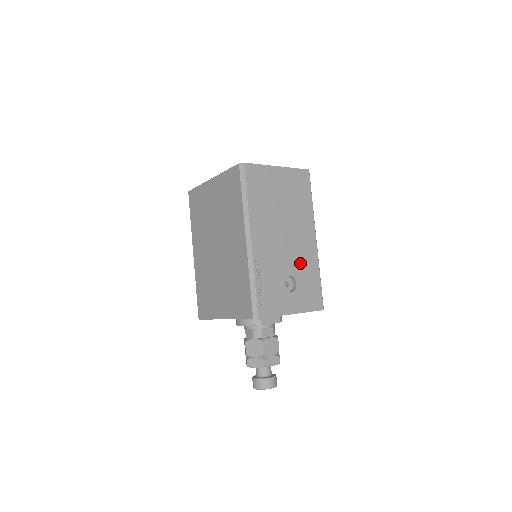
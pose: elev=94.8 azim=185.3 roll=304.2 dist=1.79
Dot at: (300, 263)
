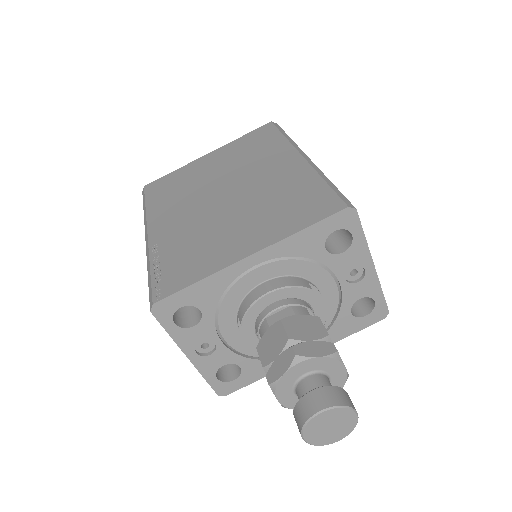
Dot at: occluded
